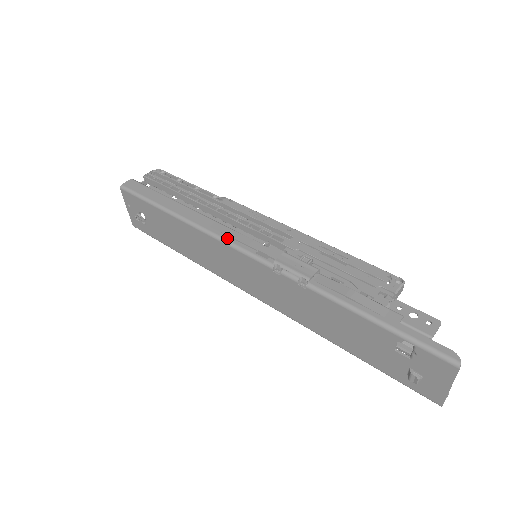
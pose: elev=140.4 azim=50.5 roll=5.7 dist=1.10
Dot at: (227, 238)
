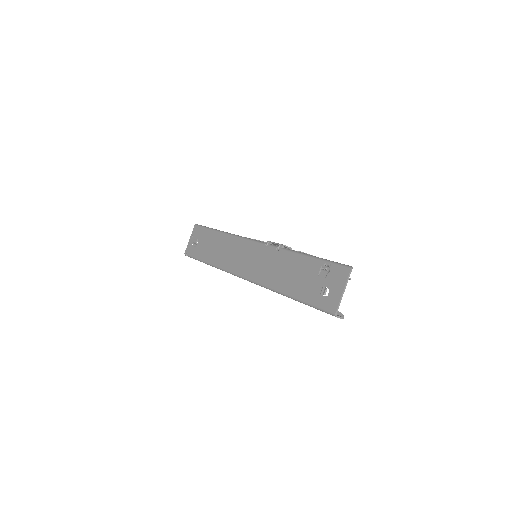
Dot at: (246, 237)
